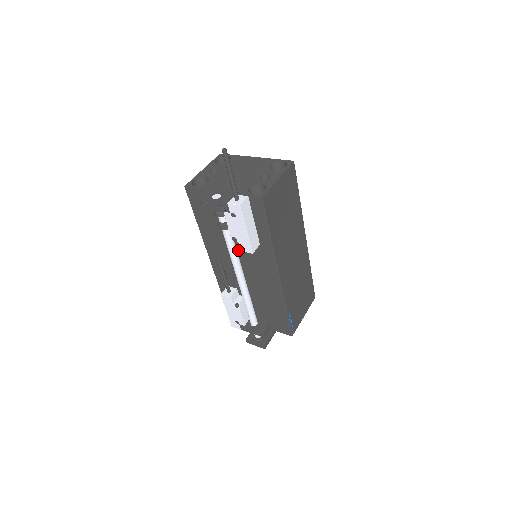
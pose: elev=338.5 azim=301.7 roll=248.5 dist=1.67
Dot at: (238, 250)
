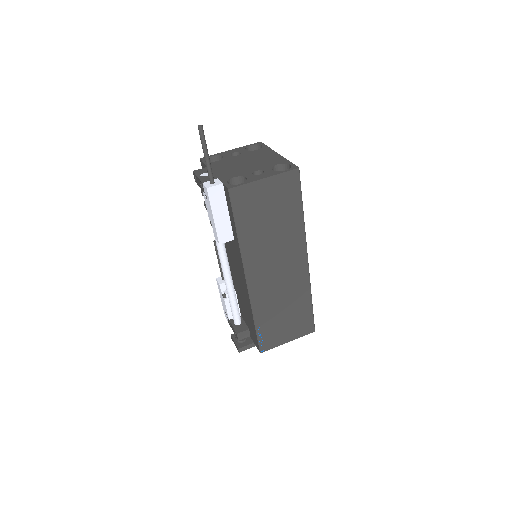
Dot at: occluded
